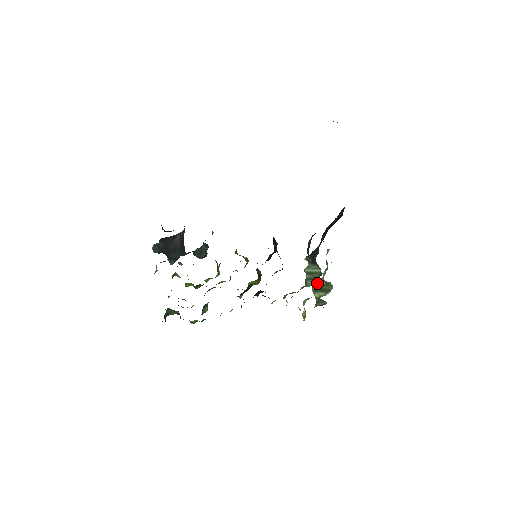
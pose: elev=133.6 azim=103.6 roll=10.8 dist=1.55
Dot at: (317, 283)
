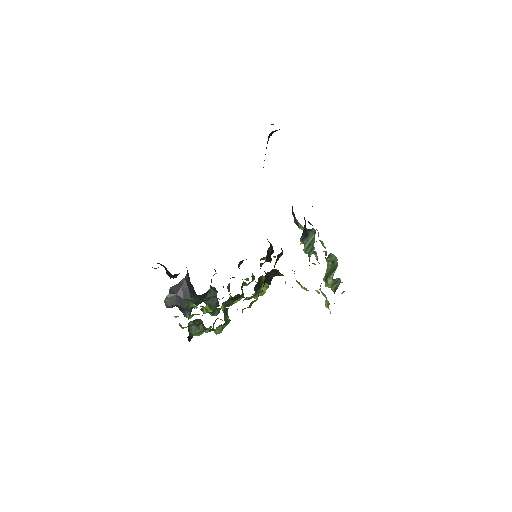
Dot at: occluded
